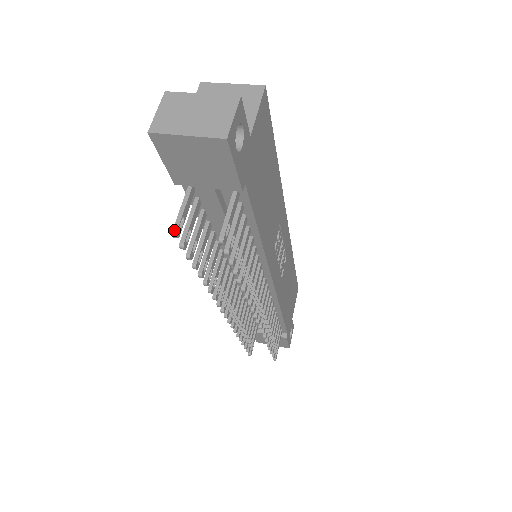
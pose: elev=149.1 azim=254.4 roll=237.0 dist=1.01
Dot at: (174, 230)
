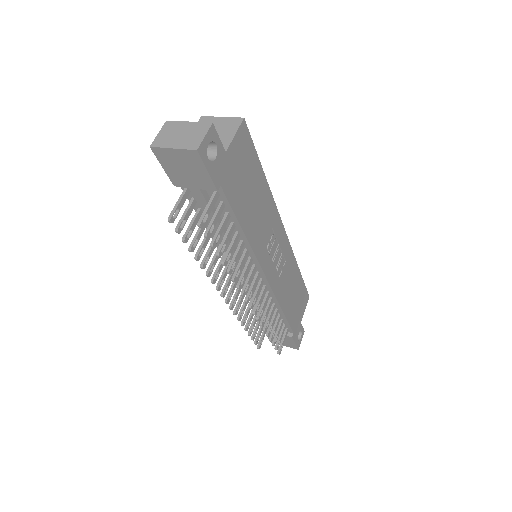
Dot at: (169, 217)
